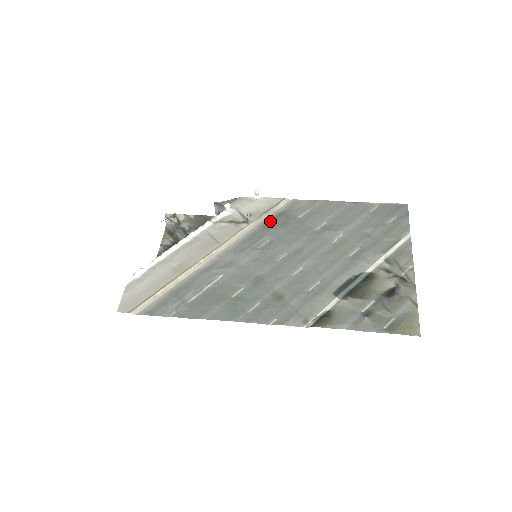
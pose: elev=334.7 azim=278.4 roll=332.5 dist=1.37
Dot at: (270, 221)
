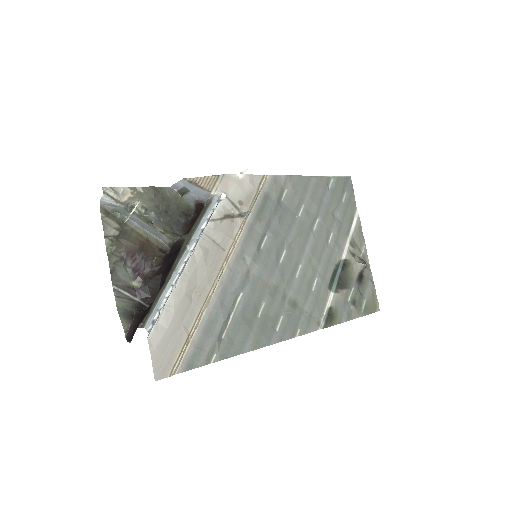
Dot at: (260, 209)
